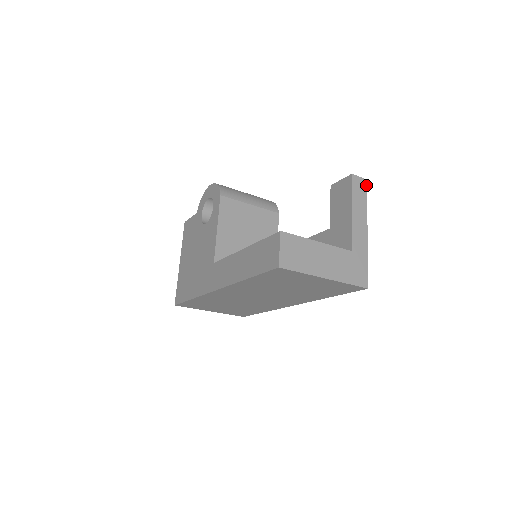
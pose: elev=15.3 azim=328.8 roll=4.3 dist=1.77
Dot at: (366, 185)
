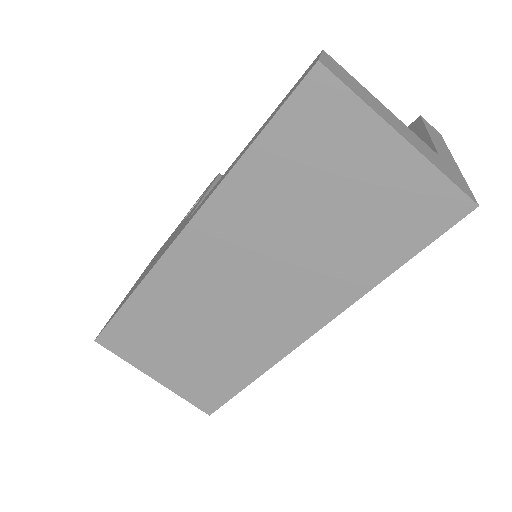
Dot at: (441, 136)
